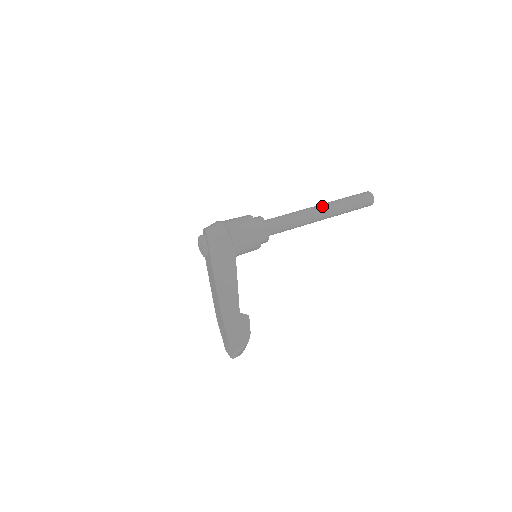
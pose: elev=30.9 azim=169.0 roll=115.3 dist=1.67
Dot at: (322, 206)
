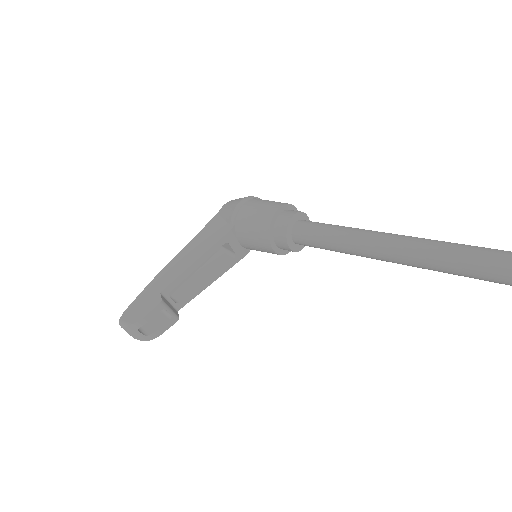
Dot at: (399, 236)
